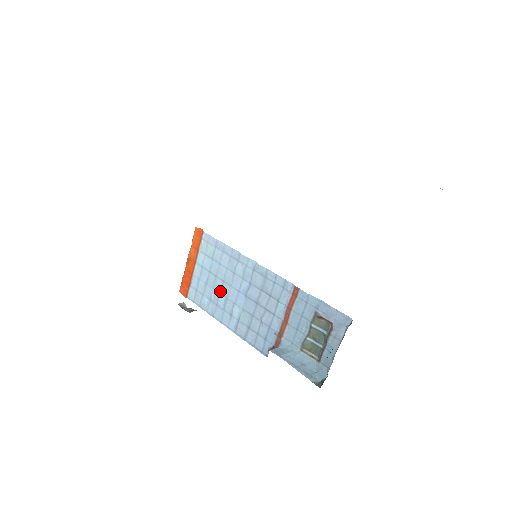
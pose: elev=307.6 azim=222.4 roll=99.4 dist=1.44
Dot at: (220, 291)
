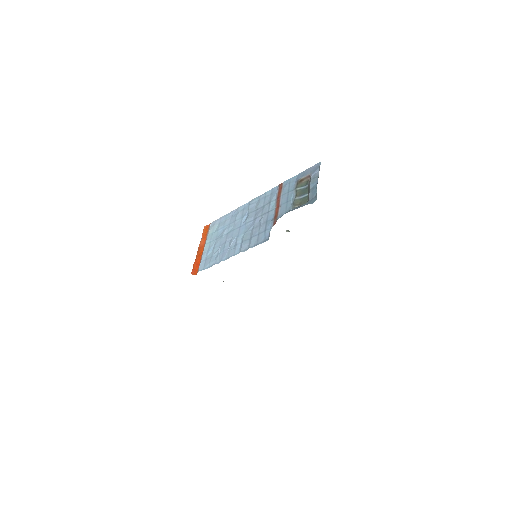
Dot at: (225, 241)
